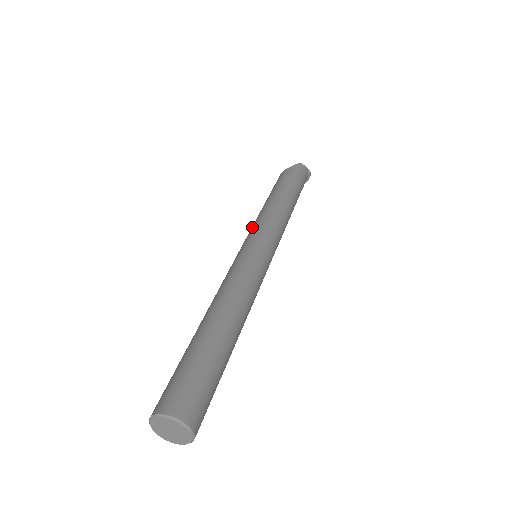
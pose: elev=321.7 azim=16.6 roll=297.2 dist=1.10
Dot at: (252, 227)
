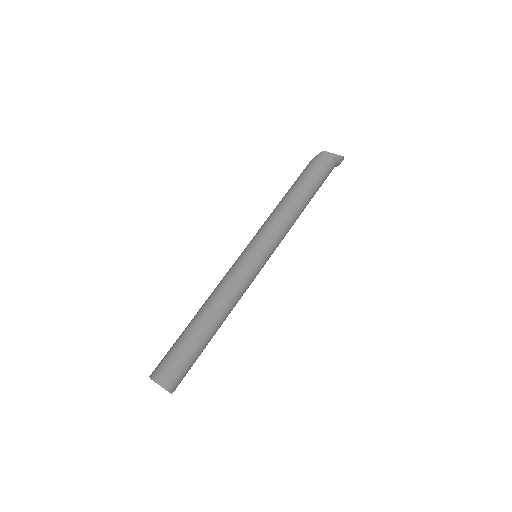
Dot at: occluded
